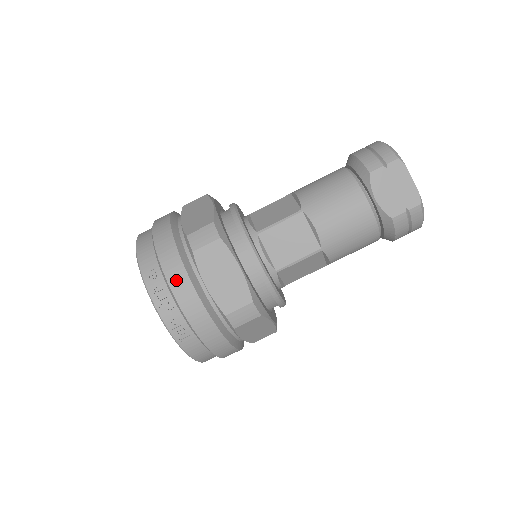
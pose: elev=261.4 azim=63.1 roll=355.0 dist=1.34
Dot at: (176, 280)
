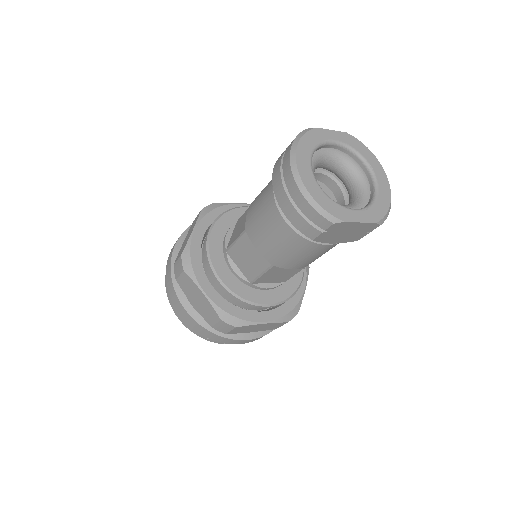
Dot at: (231, 342)
